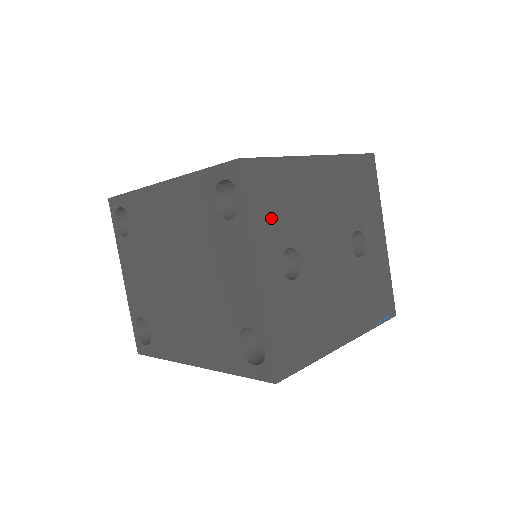
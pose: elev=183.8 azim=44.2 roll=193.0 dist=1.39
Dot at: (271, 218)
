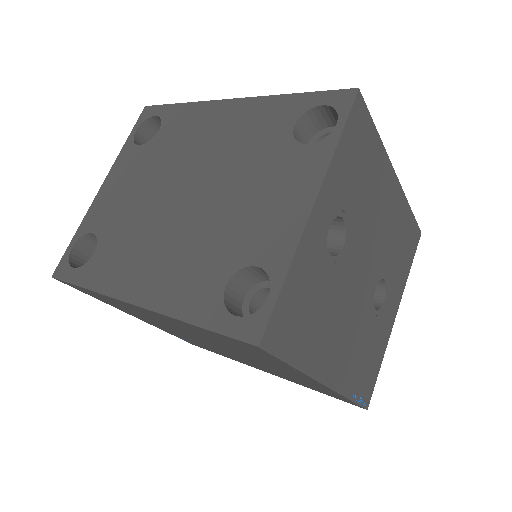
Dot at: (348, 172)
